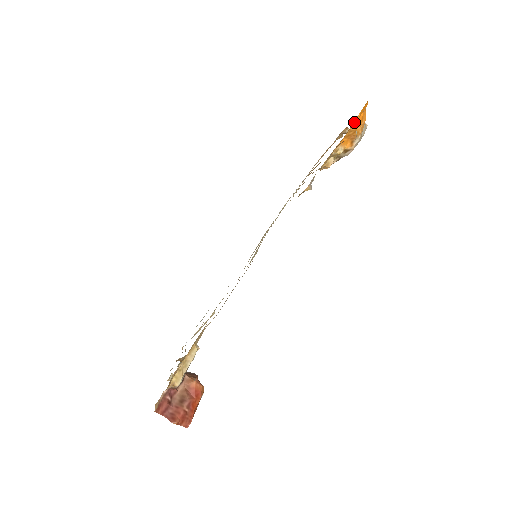
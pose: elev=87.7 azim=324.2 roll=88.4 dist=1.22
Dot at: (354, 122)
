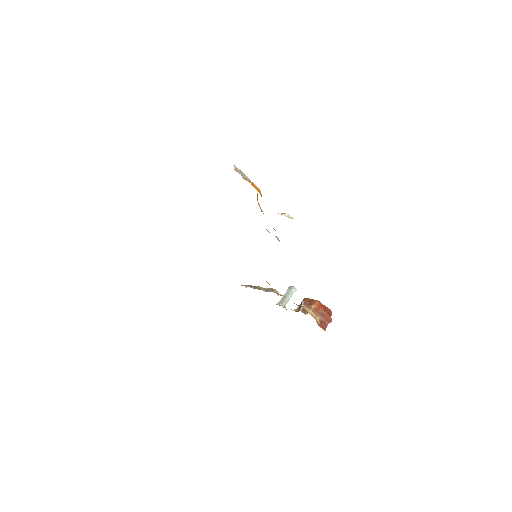
Dot at: occluded
